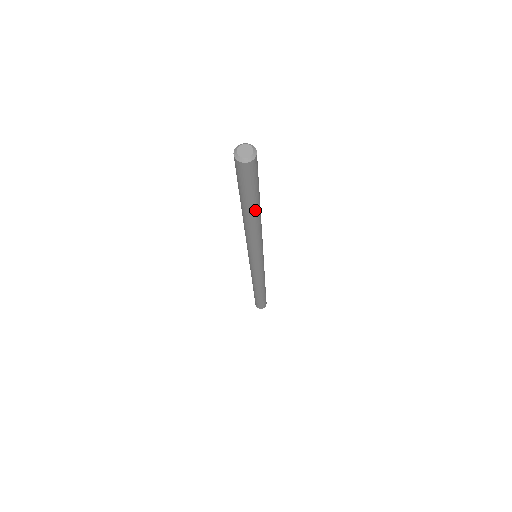
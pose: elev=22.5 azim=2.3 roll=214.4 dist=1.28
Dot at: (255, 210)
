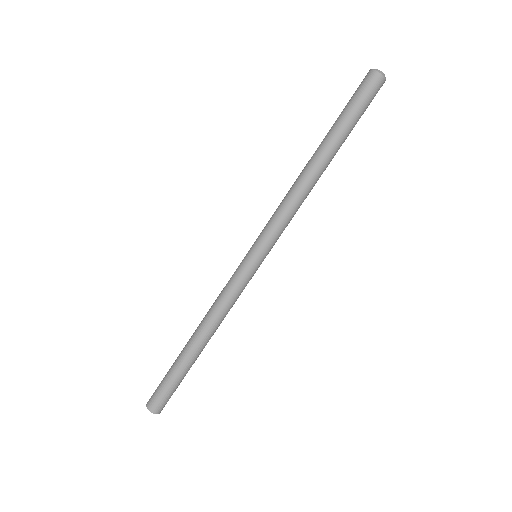
Dot at: (333, 148)
